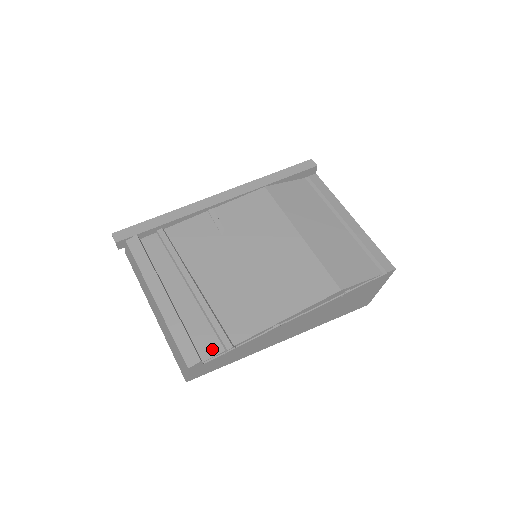
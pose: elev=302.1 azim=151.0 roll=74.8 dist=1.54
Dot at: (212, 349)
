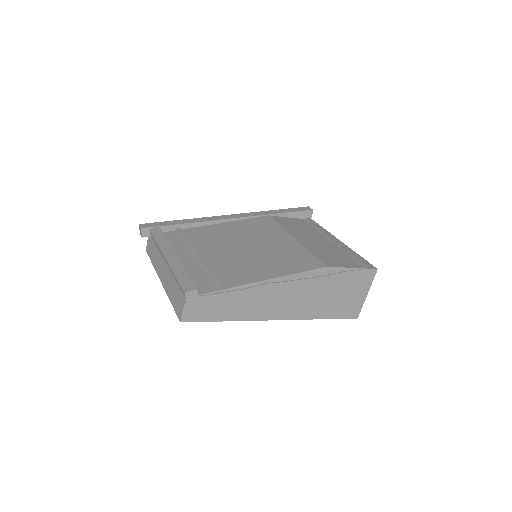
Dot at: (208, 289)
